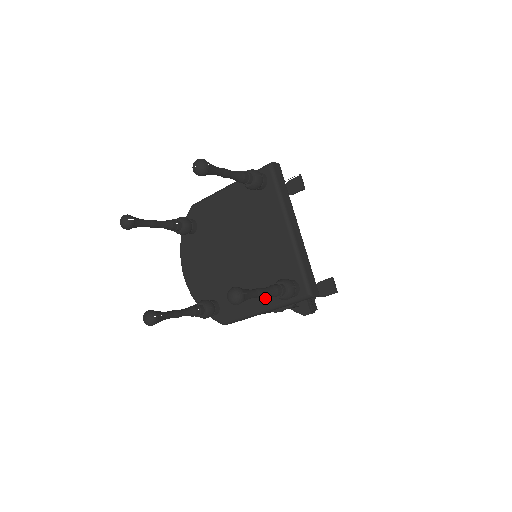
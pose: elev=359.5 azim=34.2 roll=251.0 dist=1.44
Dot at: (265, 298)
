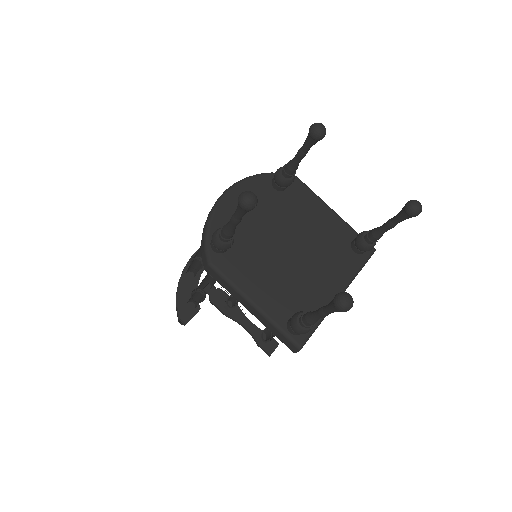
Dot at: (269, 302)
